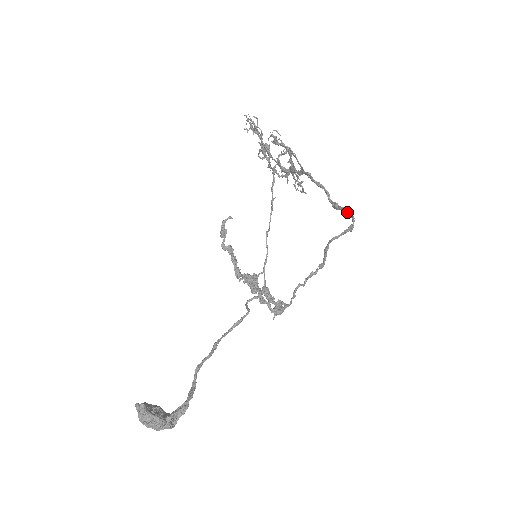
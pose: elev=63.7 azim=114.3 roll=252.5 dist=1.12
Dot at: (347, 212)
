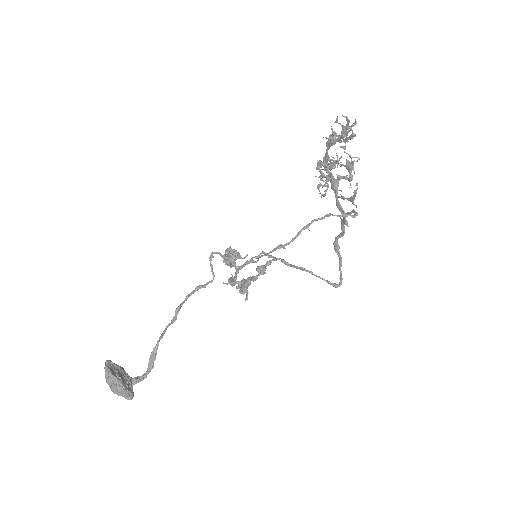
Dot at: (341, 265)
